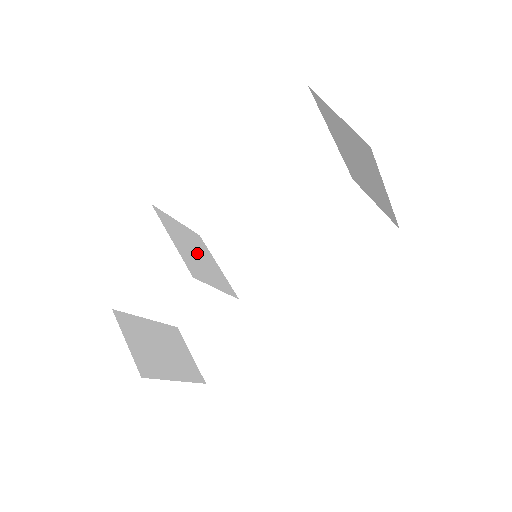
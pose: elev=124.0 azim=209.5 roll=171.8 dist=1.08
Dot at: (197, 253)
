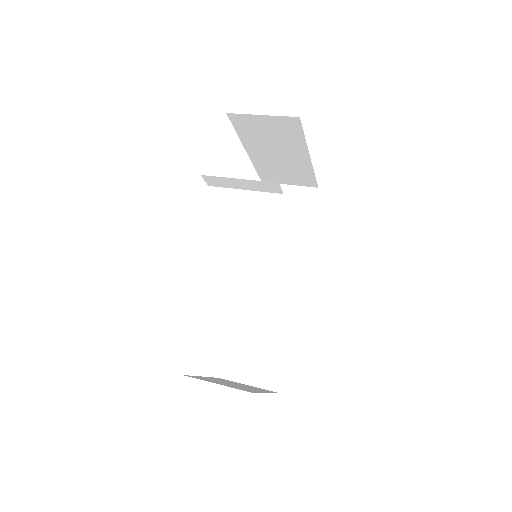
Dot at: occluded
